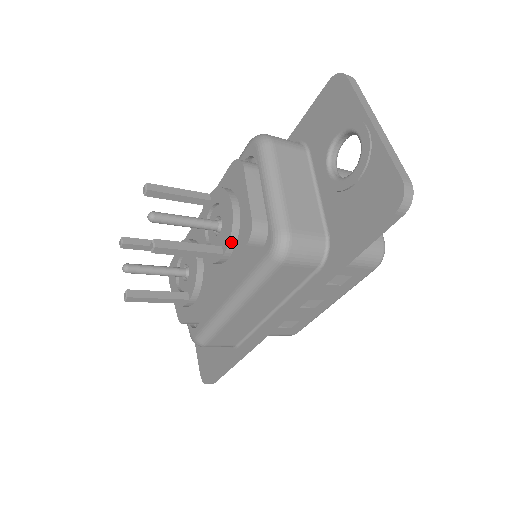
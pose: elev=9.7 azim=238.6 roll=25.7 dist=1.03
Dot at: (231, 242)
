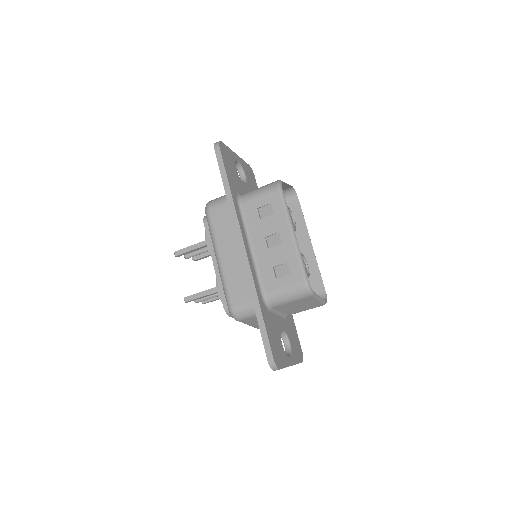
Dot at: occluded
